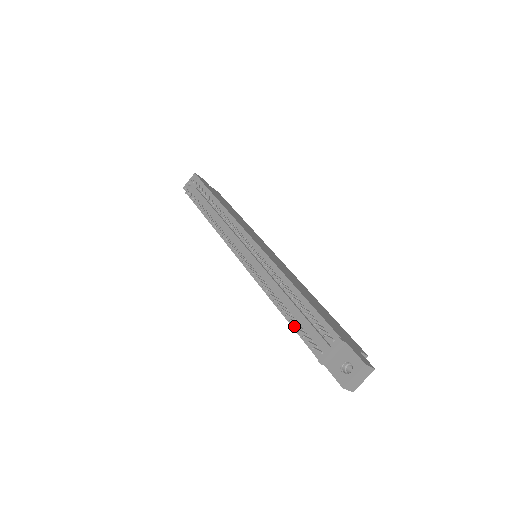
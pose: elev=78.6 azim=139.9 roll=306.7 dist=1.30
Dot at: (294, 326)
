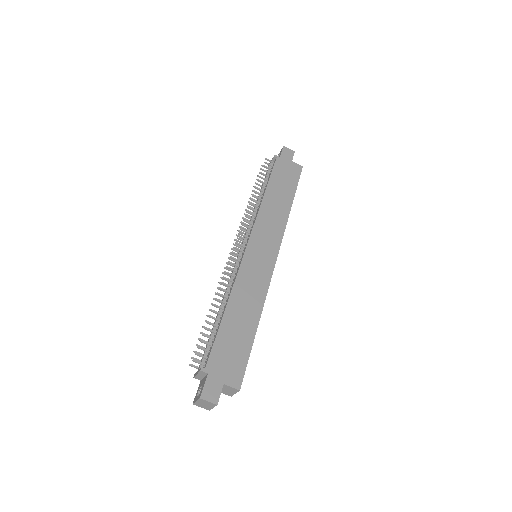
Dot at: (198, 339)
